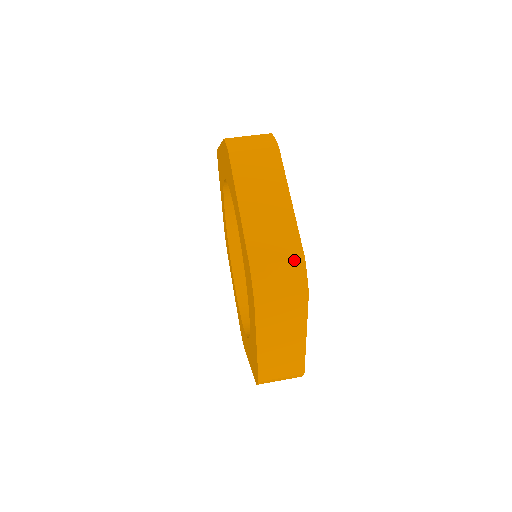
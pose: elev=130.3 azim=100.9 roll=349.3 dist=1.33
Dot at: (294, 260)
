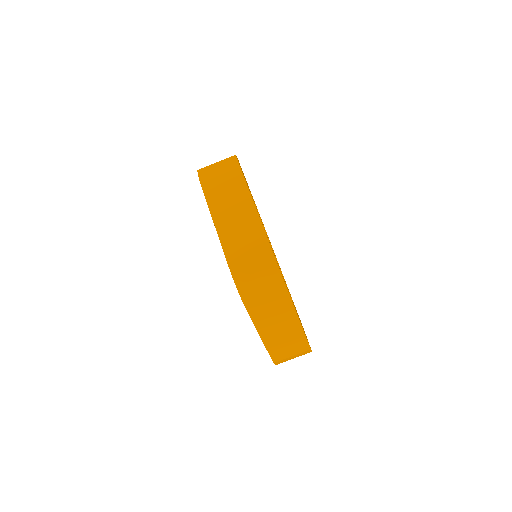
Dot at: (303, 352)
